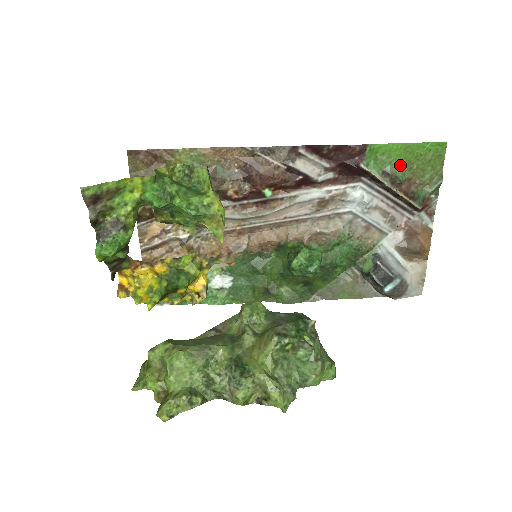
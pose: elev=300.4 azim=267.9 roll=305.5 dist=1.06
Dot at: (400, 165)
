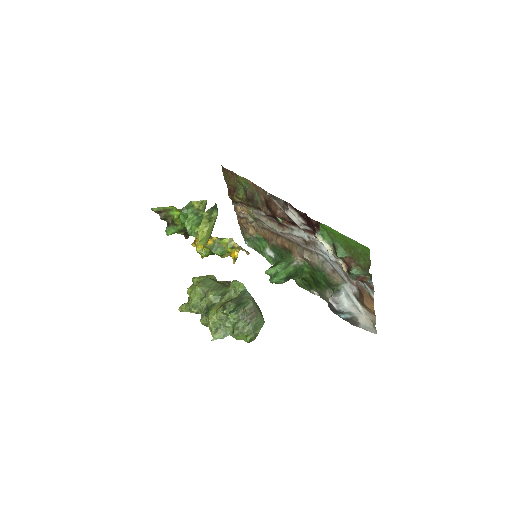
Dot at: (343, 245)
